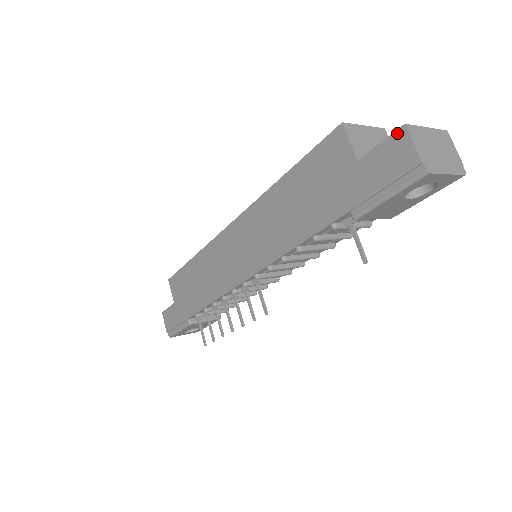
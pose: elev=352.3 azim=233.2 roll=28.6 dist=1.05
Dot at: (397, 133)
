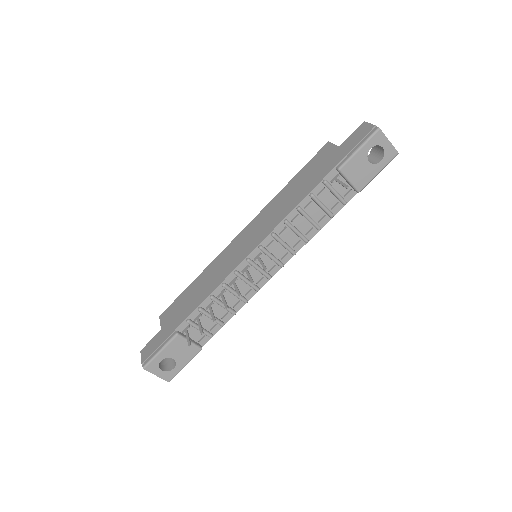
Dot at: (360, 126)
